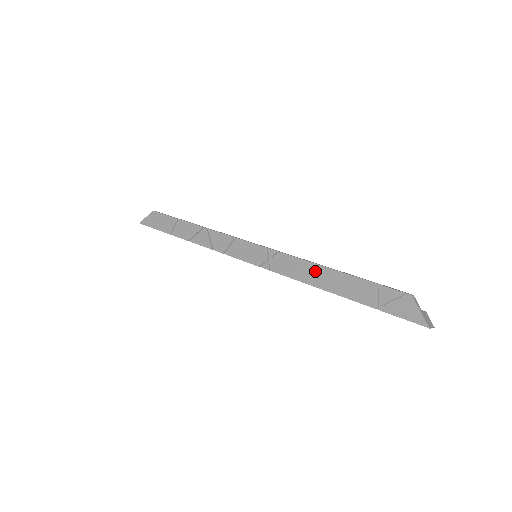
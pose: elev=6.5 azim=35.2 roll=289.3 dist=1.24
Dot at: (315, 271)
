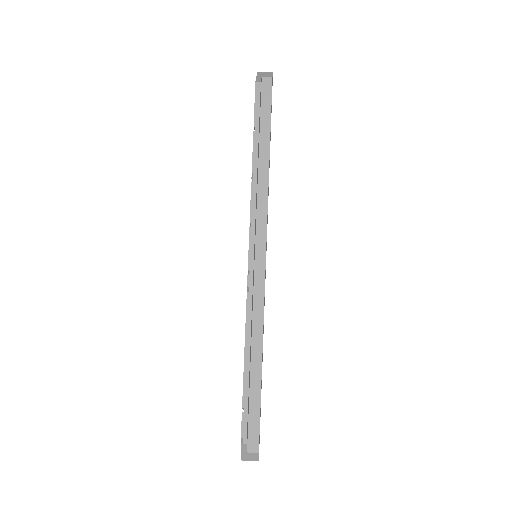
Dot at: (245, 337)
